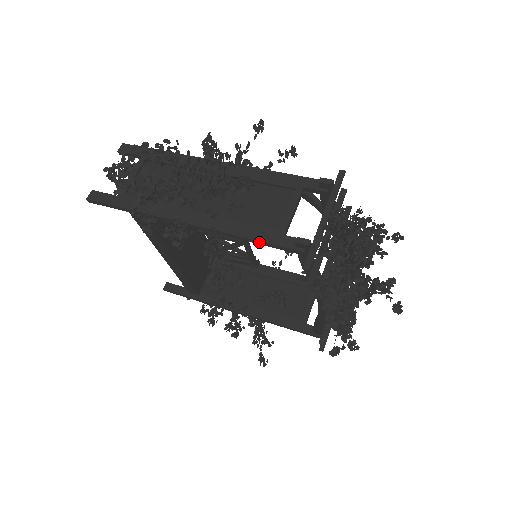
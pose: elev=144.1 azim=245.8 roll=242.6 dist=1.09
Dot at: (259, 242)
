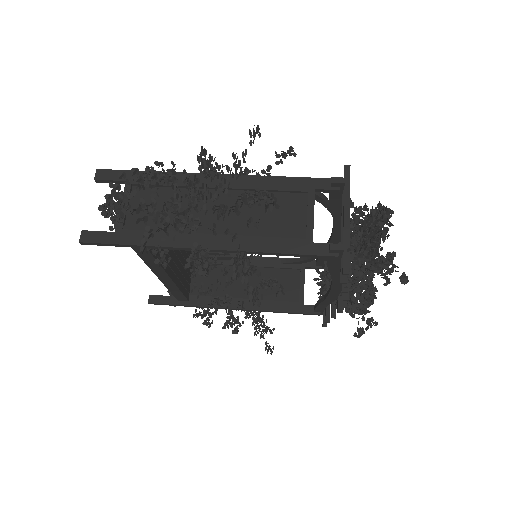
Dot at: (290, 254)
